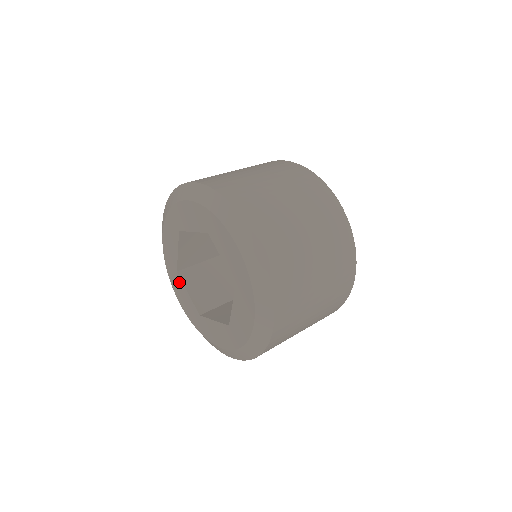
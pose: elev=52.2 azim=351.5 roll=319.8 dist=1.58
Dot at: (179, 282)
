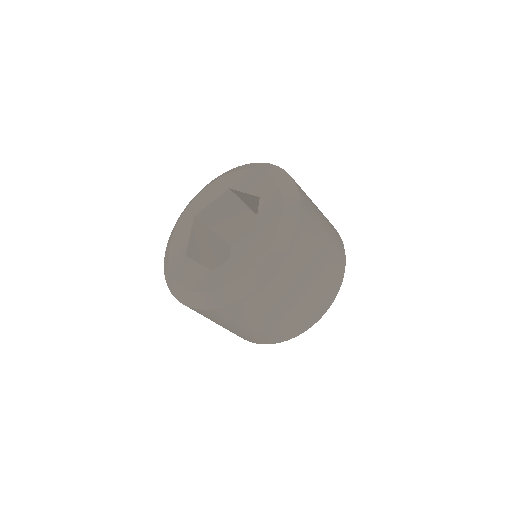
Dot at: (188, 225)
